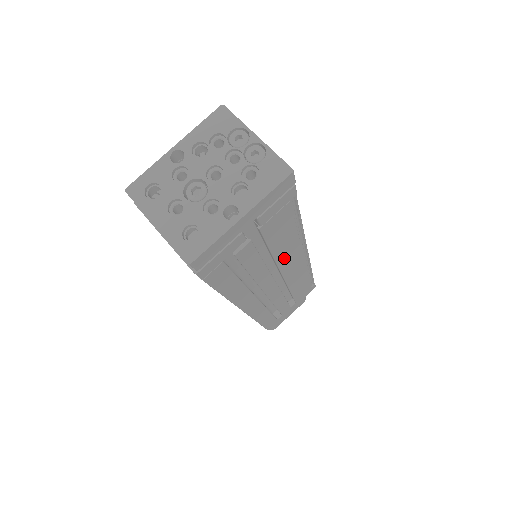
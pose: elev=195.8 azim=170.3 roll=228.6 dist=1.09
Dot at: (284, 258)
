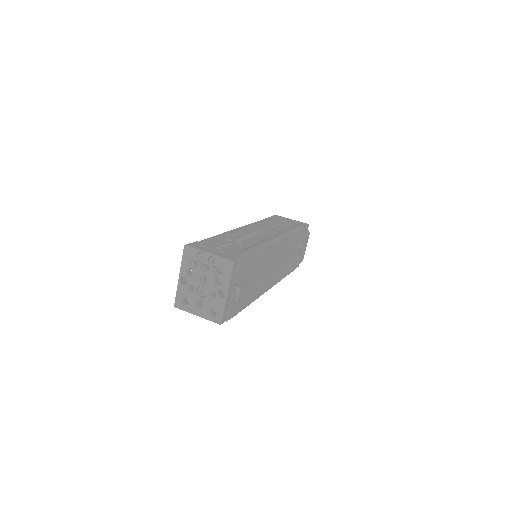
Dot at: (267, 261)
